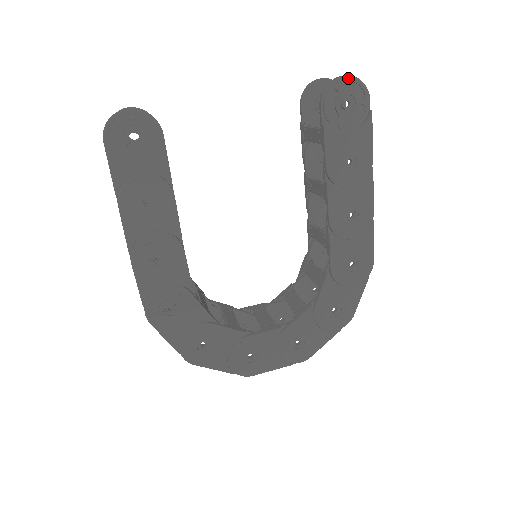
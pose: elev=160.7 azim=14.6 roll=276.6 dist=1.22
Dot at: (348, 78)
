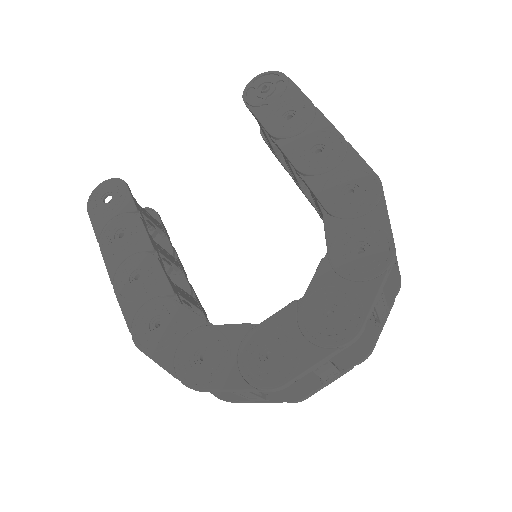
Dot at: (258, 76)
